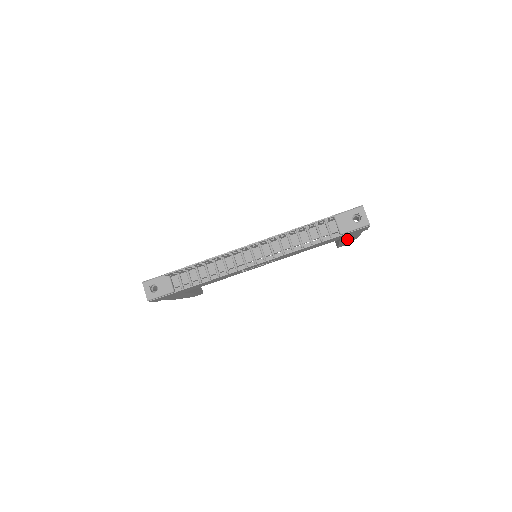
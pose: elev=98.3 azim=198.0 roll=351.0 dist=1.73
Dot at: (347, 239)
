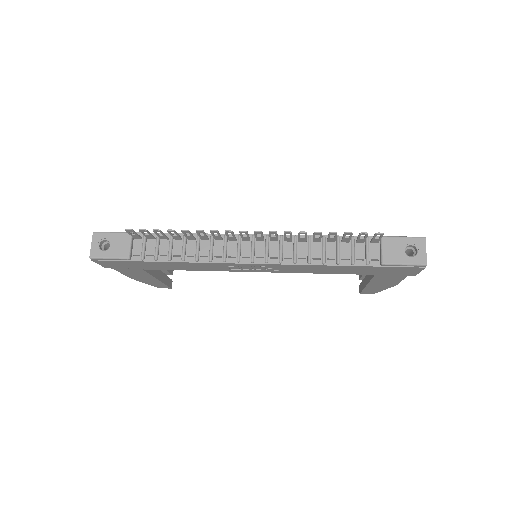
Dot at: (381, 281)
